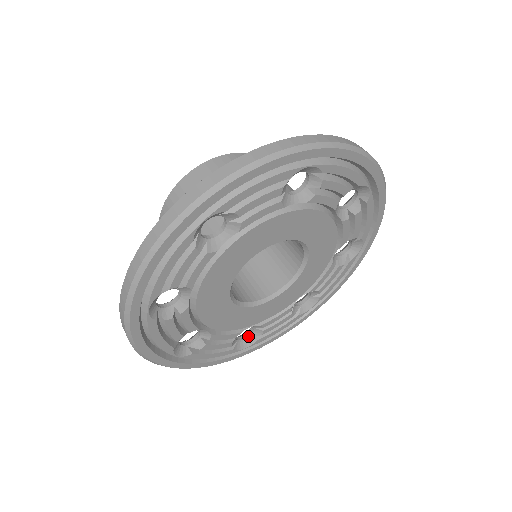
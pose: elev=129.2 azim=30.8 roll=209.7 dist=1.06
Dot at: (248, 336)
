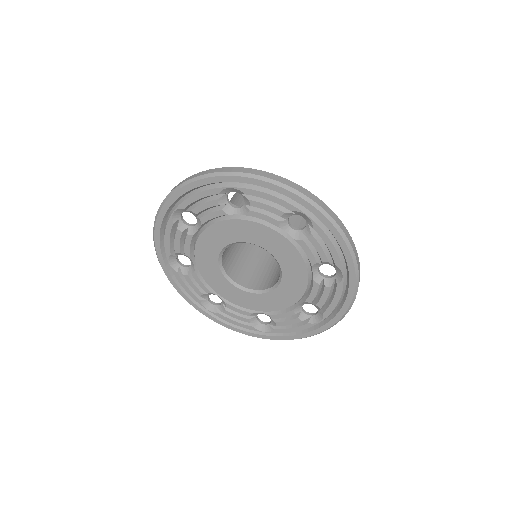
Dot at: (269, 323)
